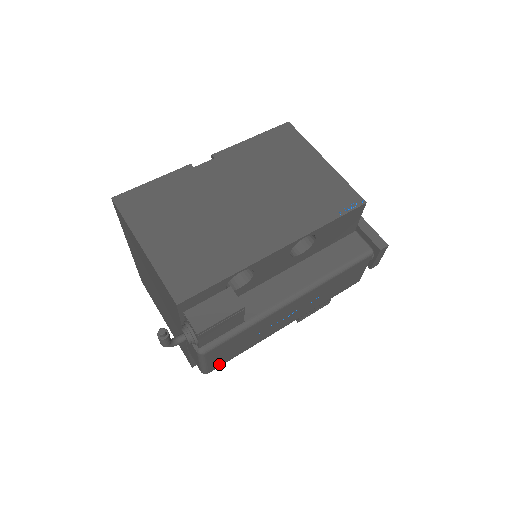
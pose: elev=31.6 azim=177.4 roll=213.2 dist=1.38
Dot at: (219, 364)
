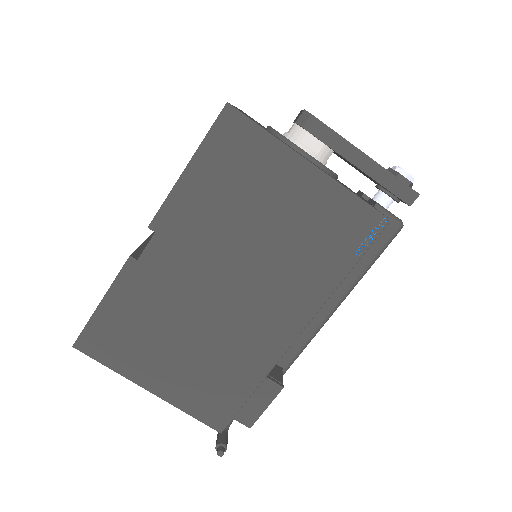
Dot at: occluded
